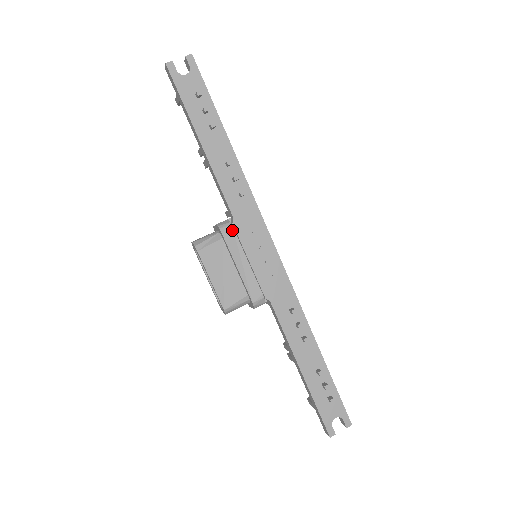
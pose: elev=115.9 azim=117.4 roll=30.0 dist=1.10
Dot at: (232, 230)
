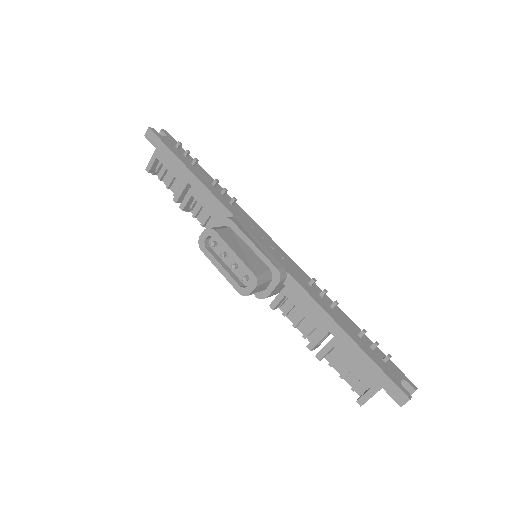
Dot at: (237, 220)
